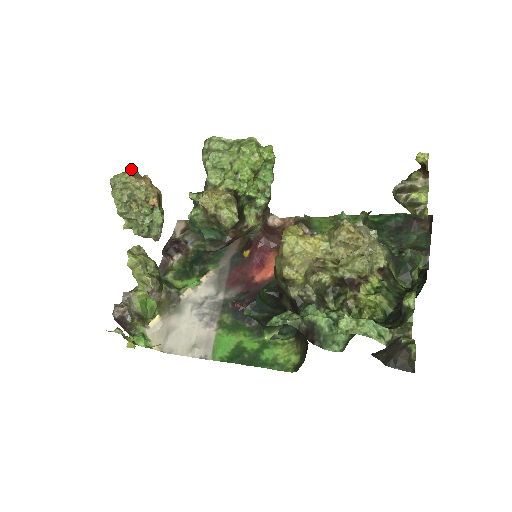
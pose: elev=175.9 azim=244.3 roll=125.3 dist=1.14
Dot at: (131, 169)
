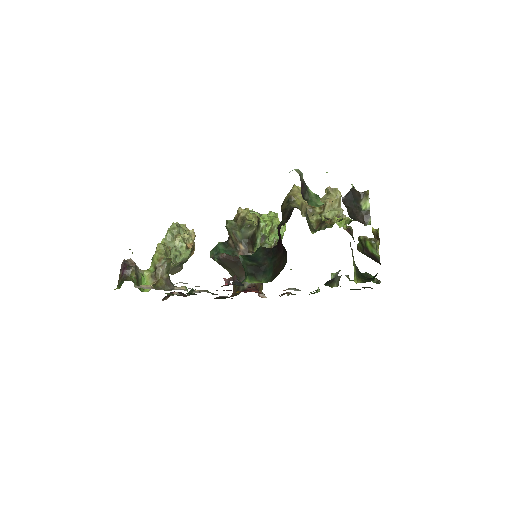
Dot at: occluded
